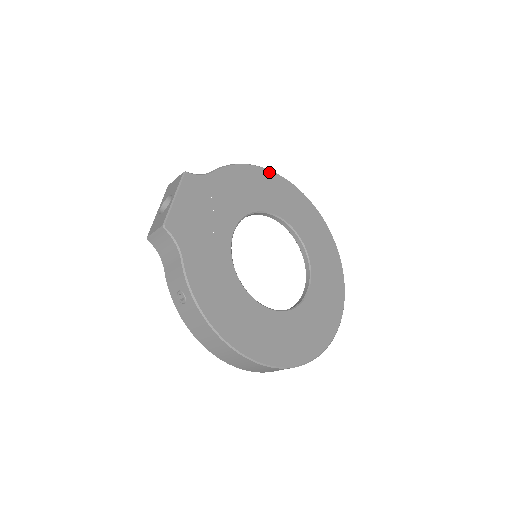
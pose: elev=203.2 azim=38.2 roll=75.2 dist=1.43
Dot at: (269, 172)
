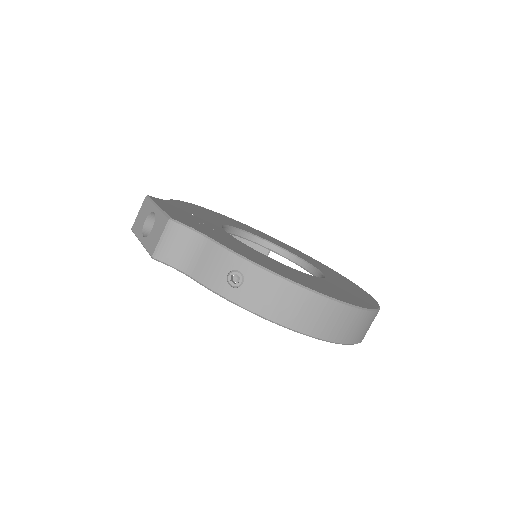
Dot at: (206, 209)
